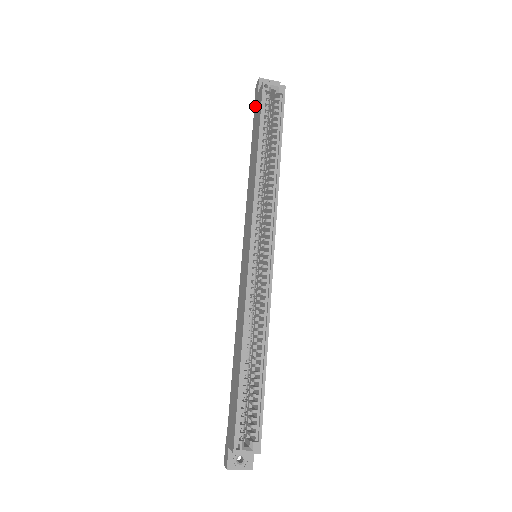
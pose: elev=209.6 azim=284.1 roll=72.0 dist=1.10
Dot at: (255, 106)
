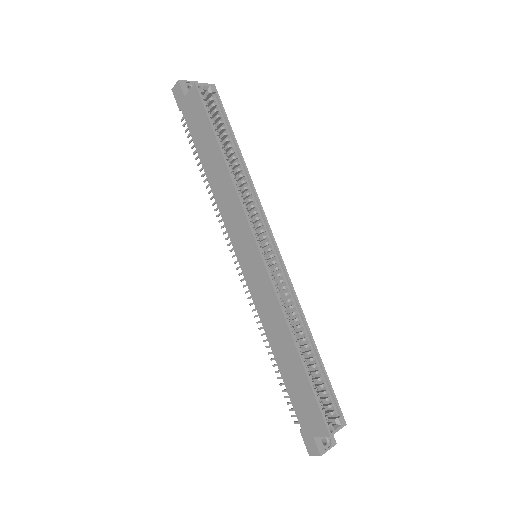
Dot at: (185, 110)
